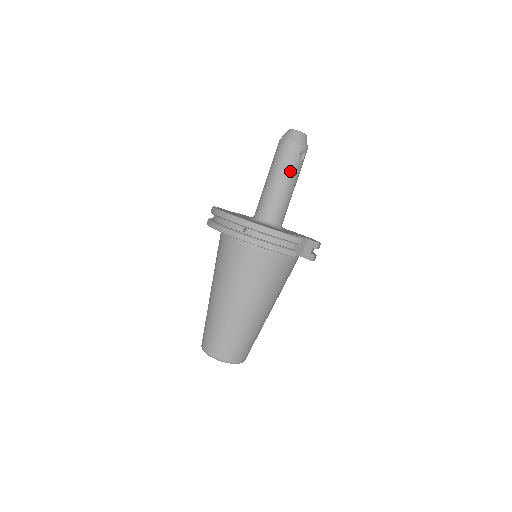
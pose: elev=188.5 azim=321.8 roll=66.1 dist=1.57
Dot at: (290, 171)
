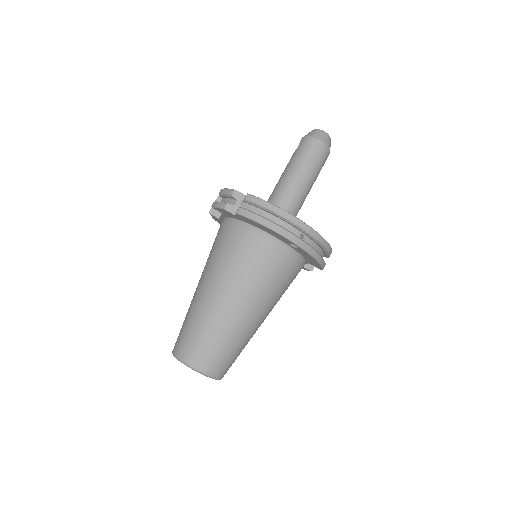
Dot at: (317, 175)
